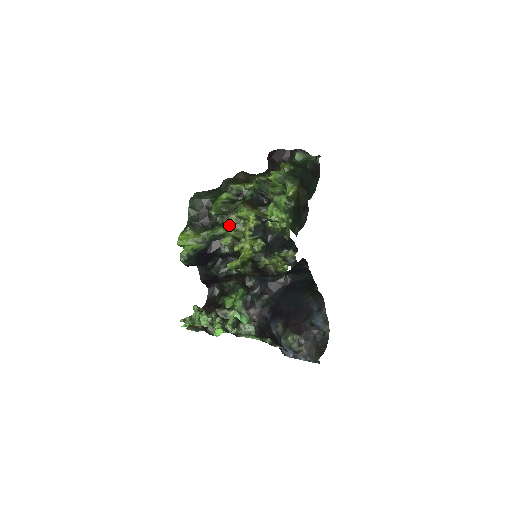
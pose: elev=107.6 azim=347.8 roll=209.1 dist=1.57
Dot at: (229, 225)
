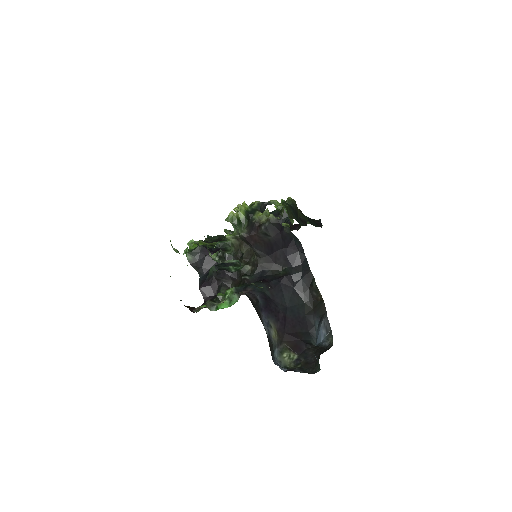
Dot at: occluded
